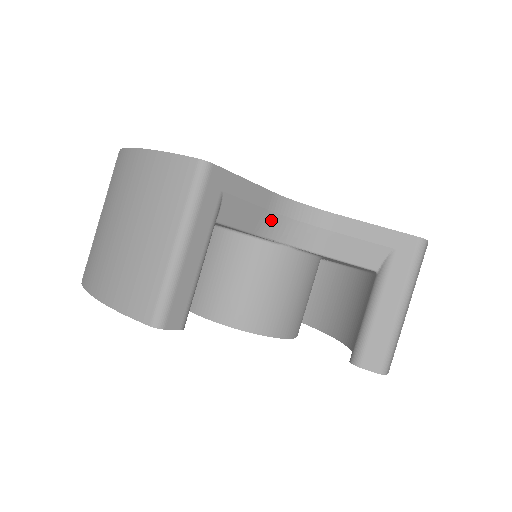
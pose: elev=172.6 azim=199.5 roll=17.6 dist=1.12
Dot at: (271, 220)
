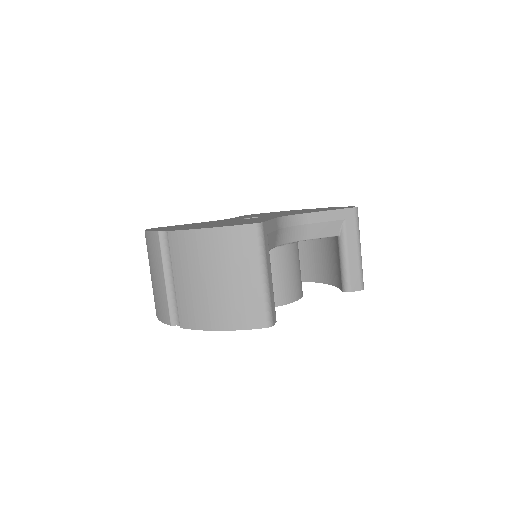
Dot at: (279, 234)
